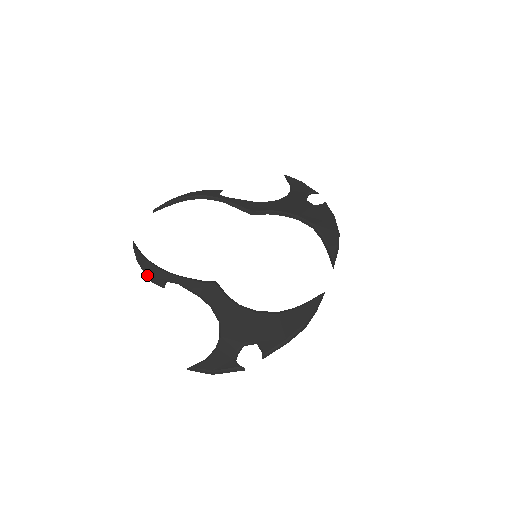
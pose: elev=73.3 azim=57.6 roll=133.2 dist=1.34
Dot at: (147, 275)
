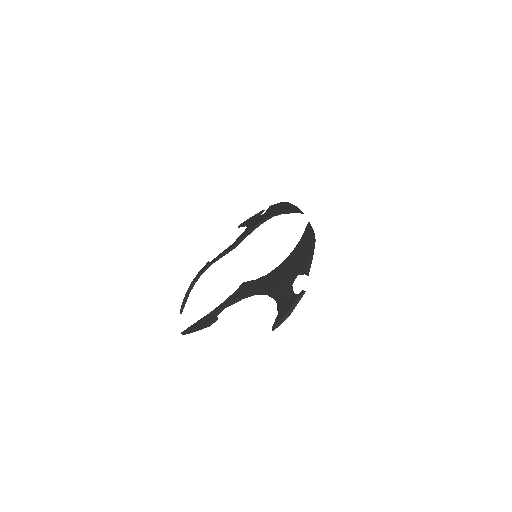
Dot at: (202, 328)
